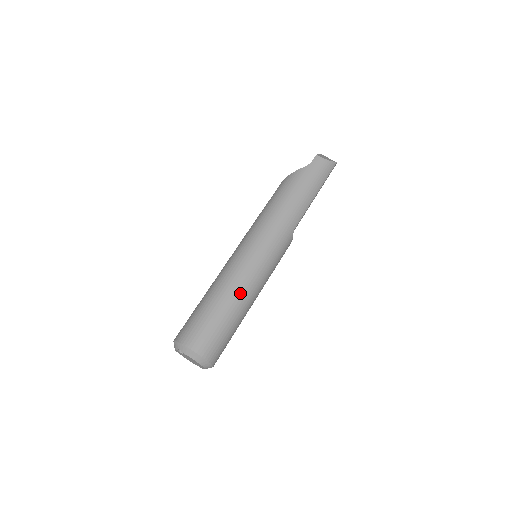
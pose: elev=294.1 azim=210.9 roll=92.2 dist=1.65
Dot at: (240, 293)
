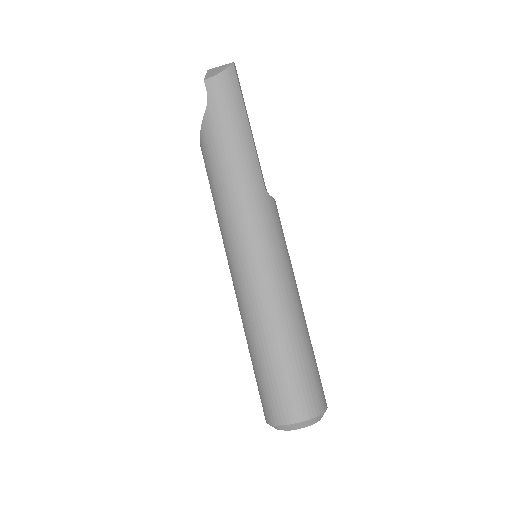
Dot at: (280, 319)
